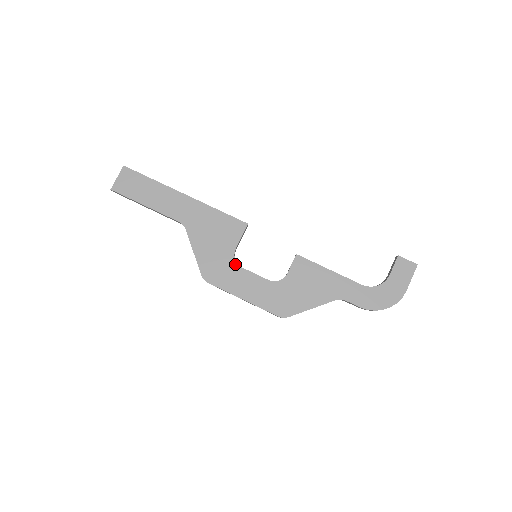
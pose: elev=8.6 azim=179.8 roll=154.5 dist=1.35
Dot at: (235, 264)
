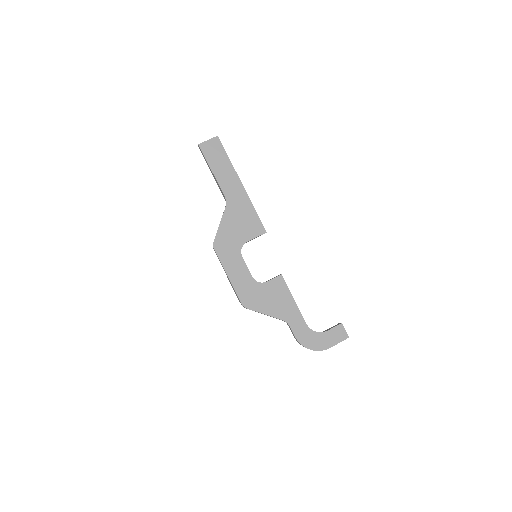
Dot at: (240, 251)
